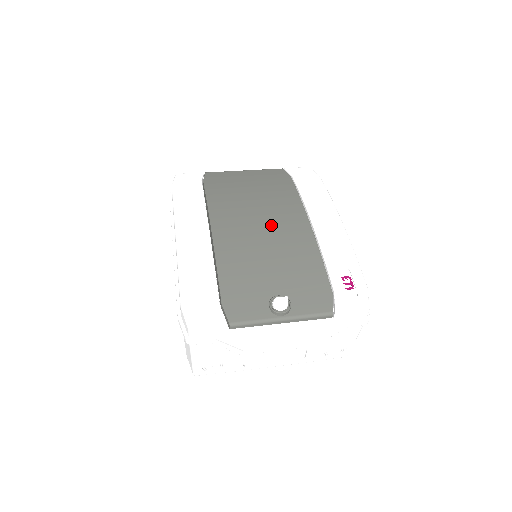
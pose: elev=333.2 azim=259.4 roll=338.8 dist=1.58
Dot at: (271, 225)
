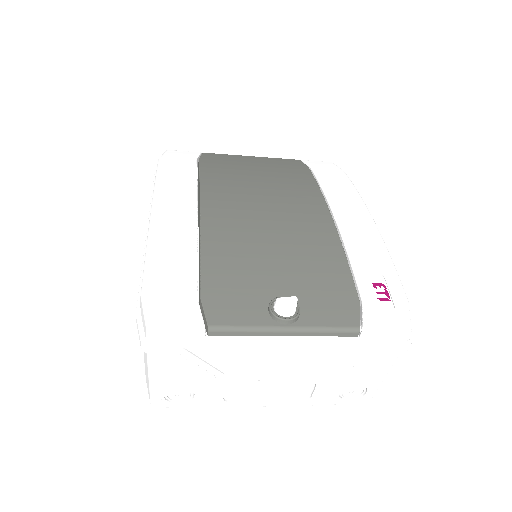
Dot at: (280, 212)
